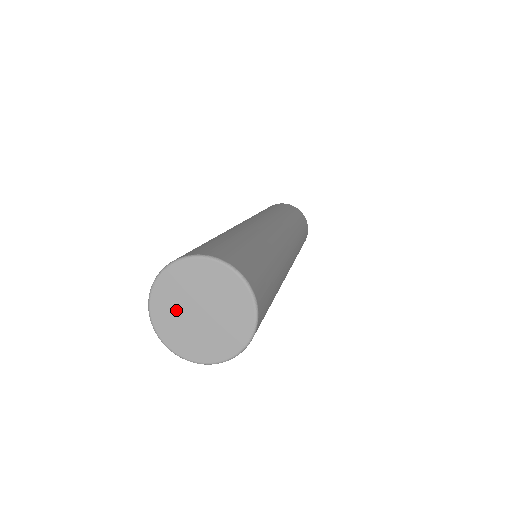
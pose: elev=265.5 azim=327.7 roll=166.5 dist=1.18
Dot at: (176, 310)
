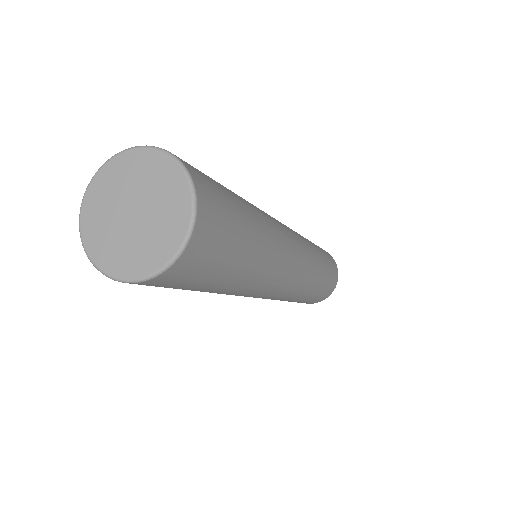
Dot at: (109, 202)
